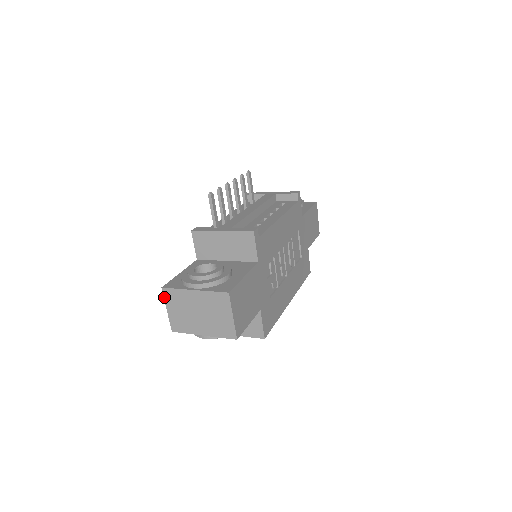
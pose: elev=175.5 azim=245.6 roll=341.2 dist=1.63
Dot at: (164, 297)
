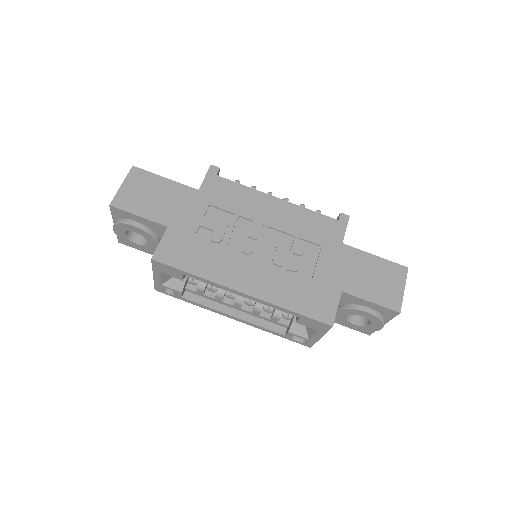
Dot at: occluded
